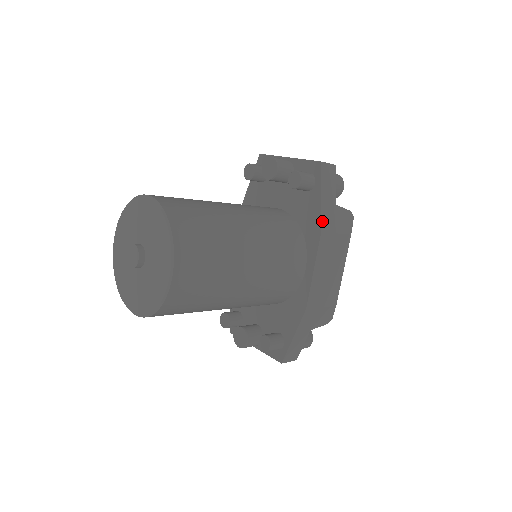
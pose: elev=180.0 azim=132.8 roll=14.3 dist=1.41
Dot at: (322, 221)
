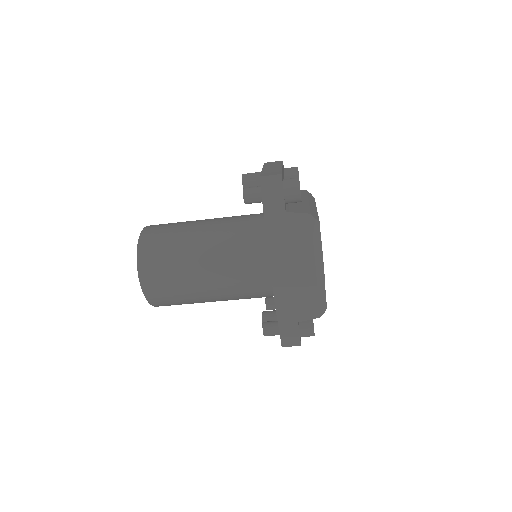
Dot at: (267, 230)
